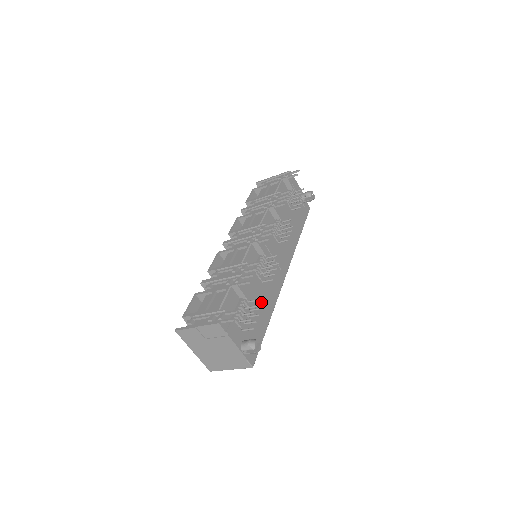
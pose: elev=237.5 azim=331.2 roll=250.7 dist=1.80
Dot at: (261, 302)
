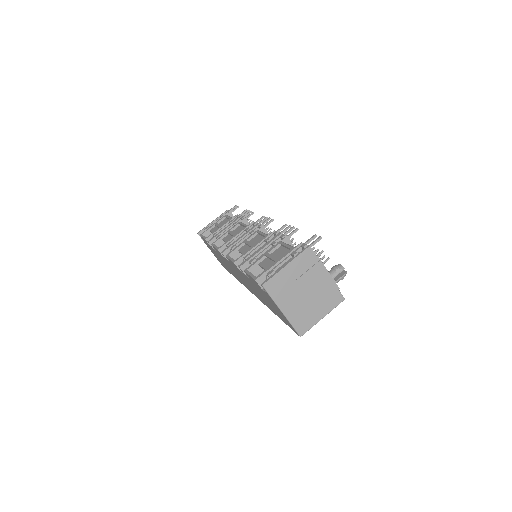
Dot at: occluded
